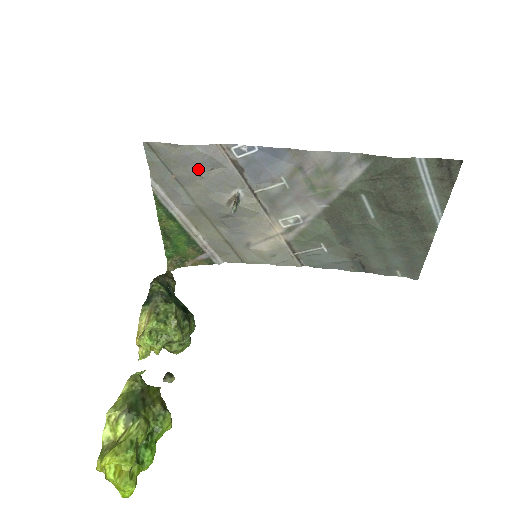
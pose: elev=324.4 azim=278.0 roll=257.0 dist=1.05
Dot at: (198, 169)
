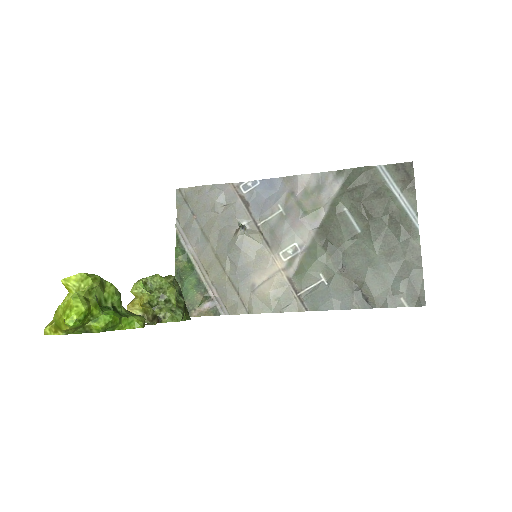
Dot at: (214, 205)
